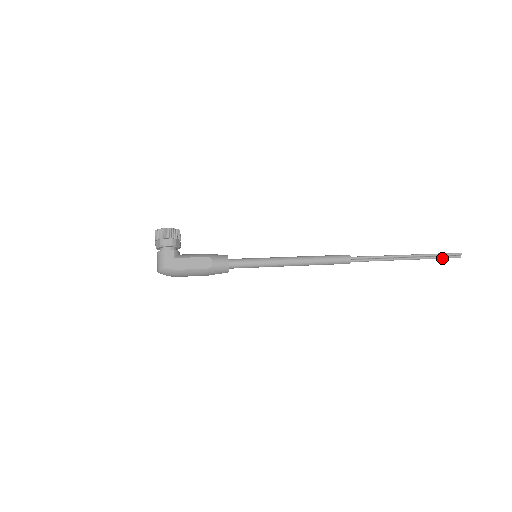
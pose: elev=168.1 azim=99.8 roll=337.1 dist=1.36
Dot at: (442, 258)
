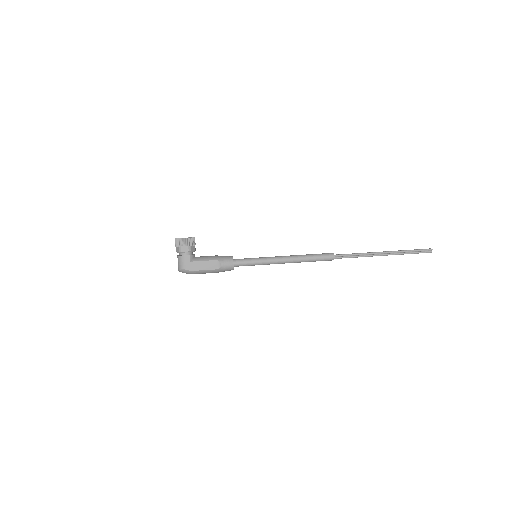
Dot at: (415, 253)
